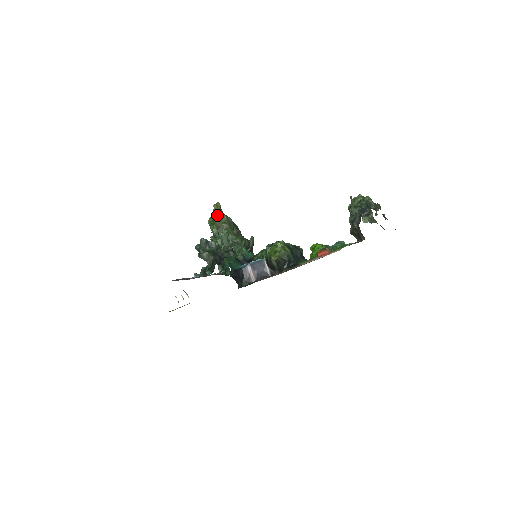
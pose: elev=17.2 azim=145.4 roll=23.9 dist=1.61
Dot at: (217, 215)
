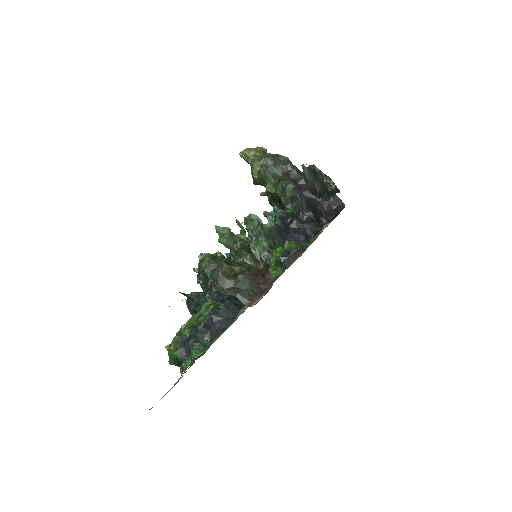
Dot at: occluded
